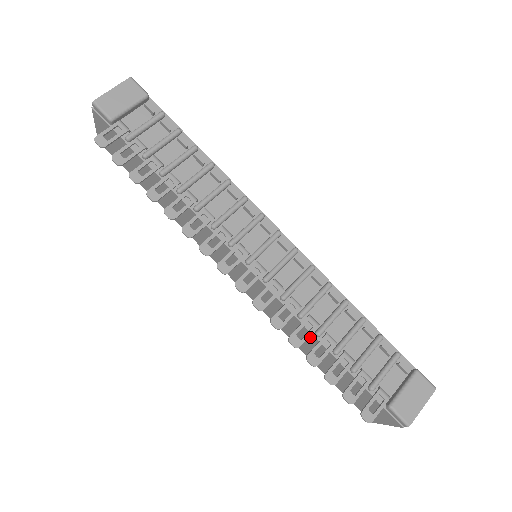
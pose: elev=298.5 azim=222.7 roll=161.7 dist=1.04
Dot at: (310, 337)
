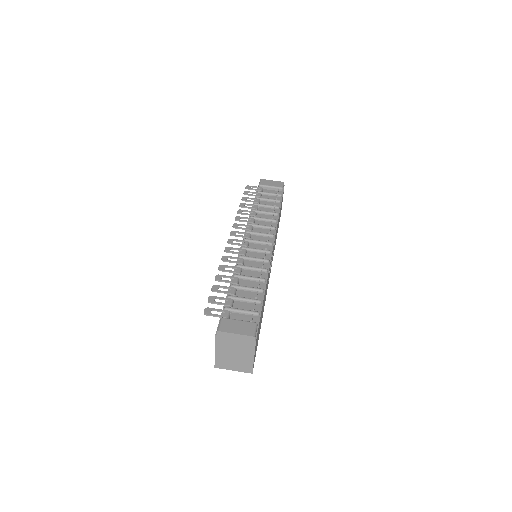
Dot at: occluded
